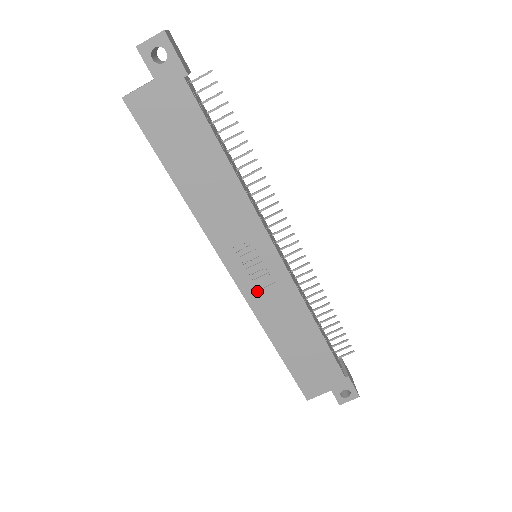
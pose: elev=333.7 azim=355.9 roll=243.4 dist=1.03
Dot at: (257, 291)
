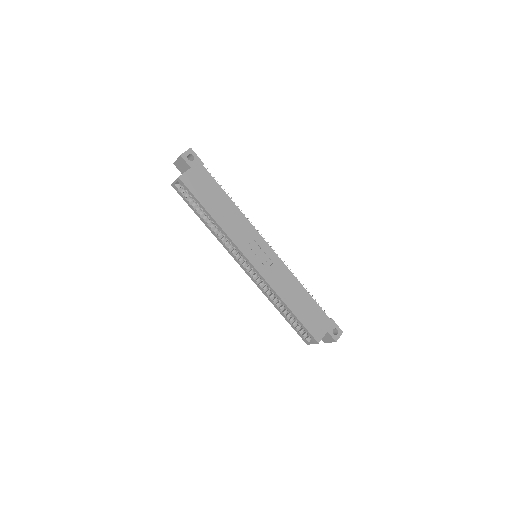
Dot at: (266, 270)
